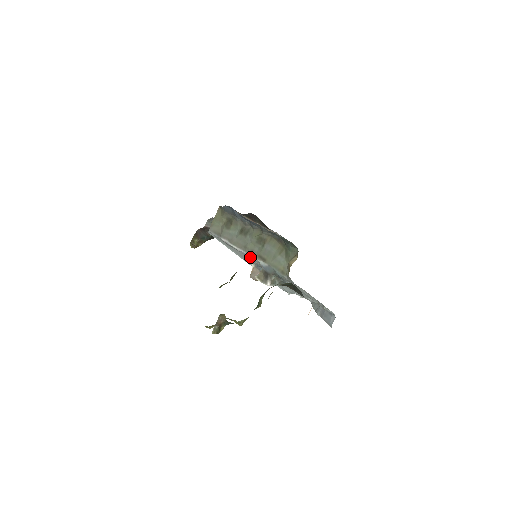
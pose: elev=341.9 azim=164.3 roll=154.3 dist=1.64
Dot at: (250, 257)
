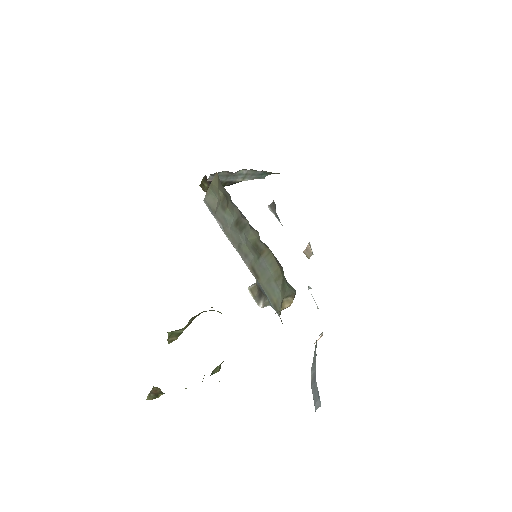
Dot at: (244, 261)
